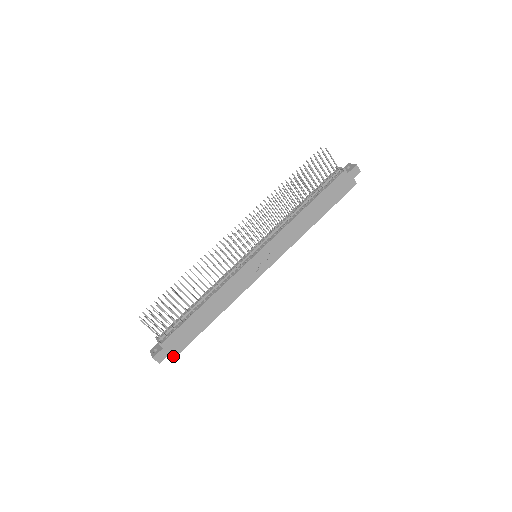
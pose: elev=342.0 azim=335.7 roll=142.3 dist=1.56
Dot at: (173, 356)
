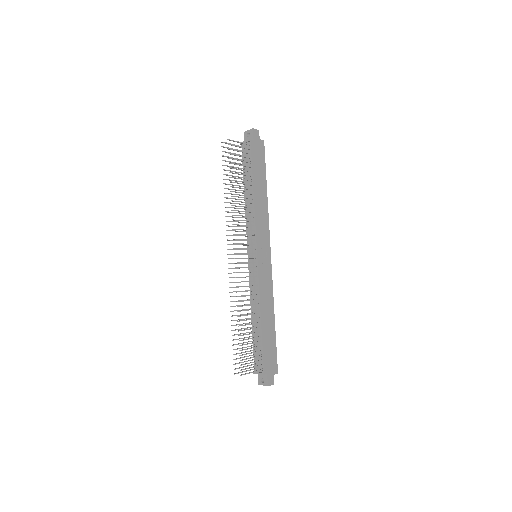
Dot at: (276, 371)
